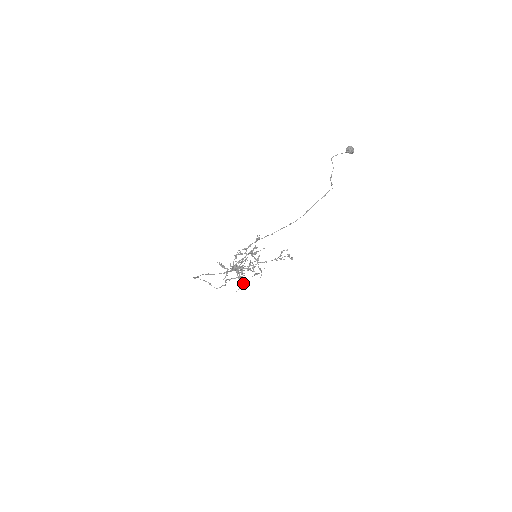
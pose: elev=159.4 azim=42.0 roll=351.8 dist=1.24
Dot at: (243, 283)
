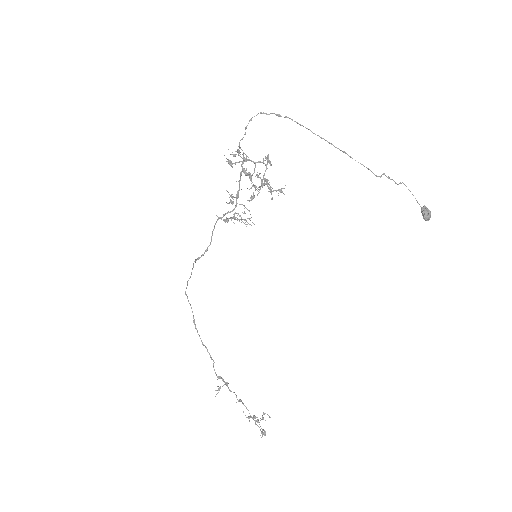
Dot at: (226, 220)
